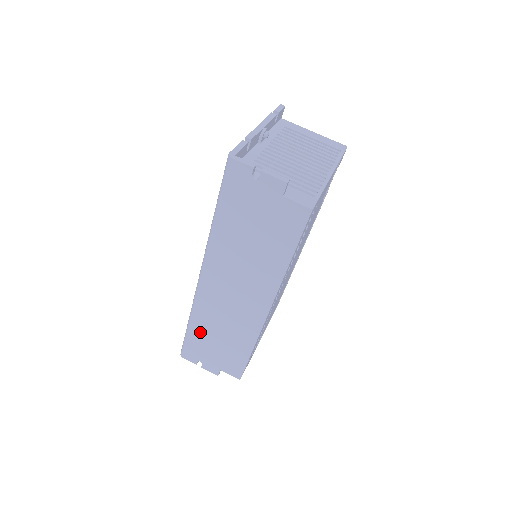
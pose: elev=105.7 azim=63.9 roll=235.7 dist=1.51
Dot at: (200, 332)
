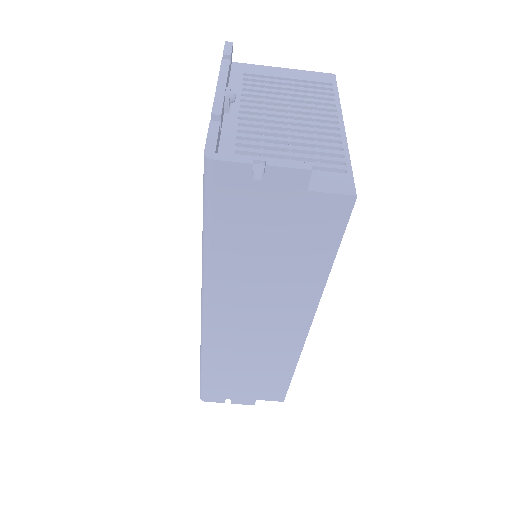
Dot at: (220, 373)
